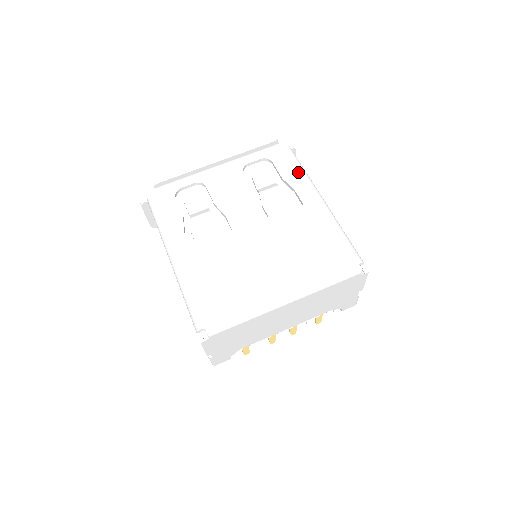
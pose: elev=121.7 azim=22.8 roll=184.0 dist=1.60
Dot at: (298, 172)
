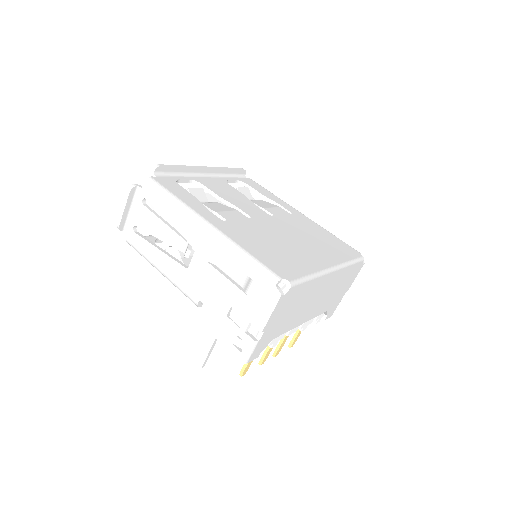
Dot at: (272, 194)
